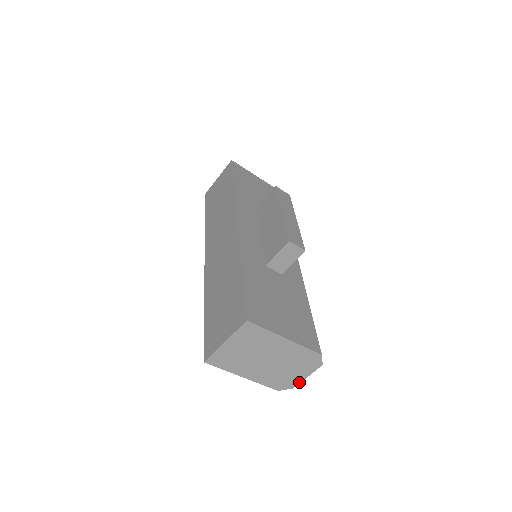
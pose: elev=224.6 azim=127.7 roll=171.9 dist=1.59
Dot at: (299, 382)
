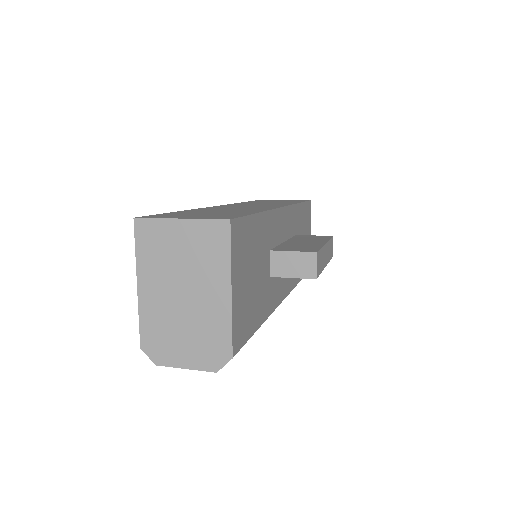
Dot at: (171, 365)
